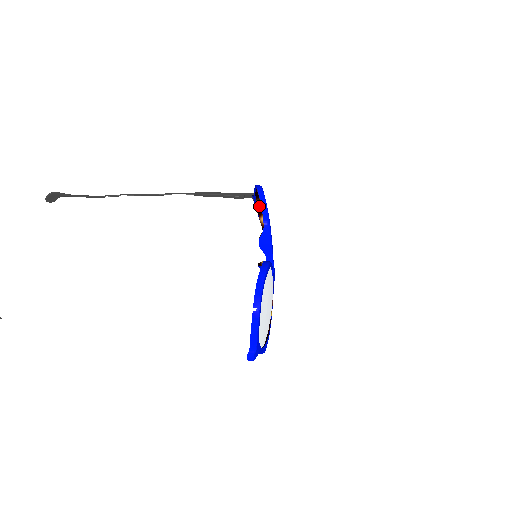
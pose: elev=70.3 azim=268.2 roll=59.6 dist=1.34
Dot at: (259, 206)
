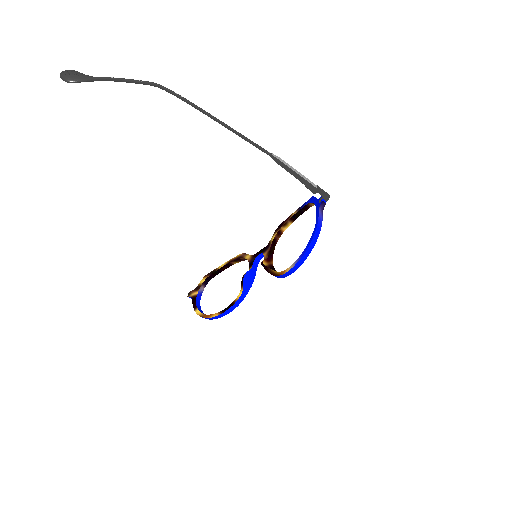
Dot at: occluded
